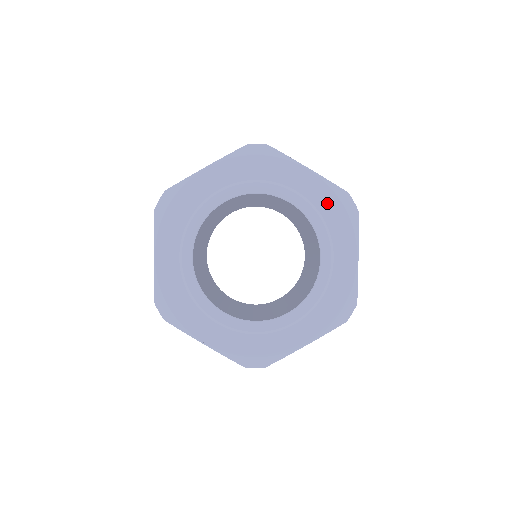
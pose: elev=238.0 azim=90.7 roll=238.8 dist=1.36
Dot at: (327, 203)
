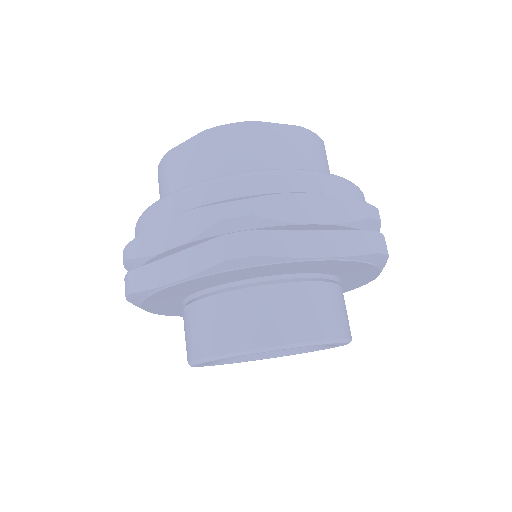
Dot at: (353, 286)
